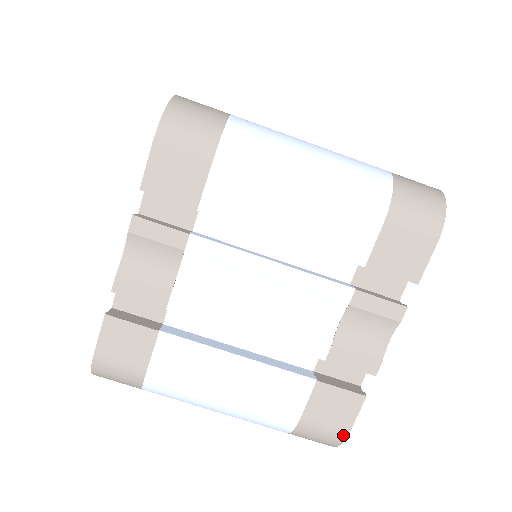
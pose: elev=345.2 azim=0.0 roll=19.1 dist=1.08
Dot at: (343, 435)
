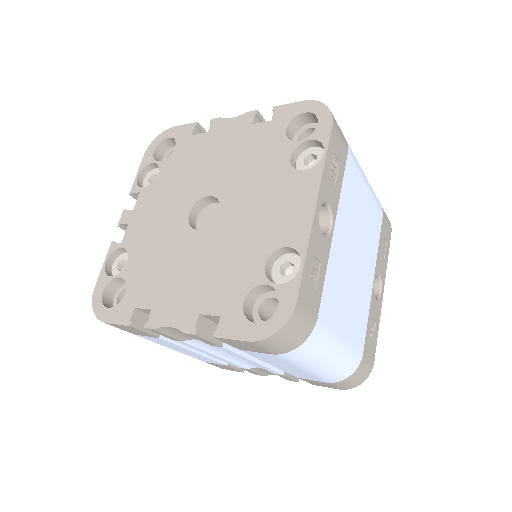
Dot at: occluded
